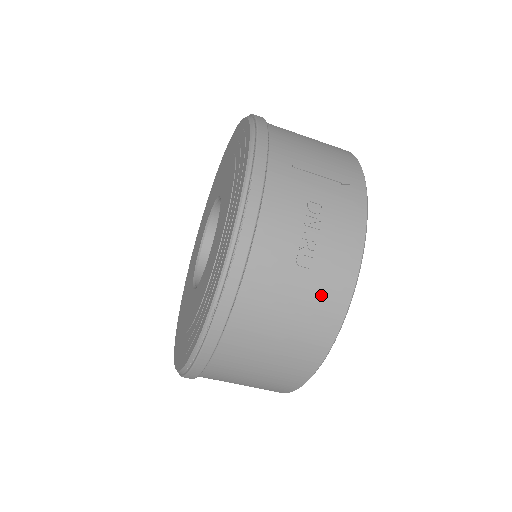
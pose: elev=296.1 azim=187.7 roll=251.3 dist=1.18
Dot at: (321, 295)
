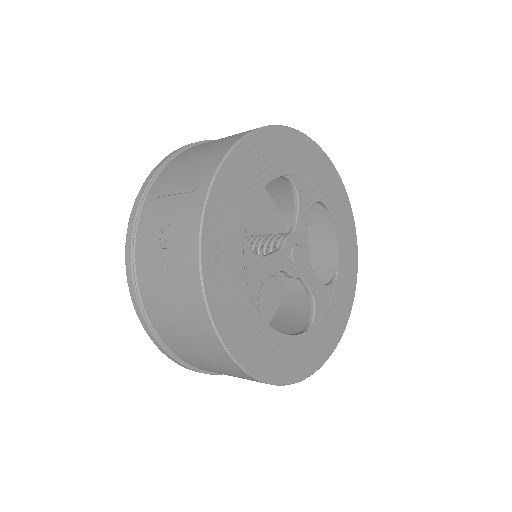
Dot at: (186, 305)
